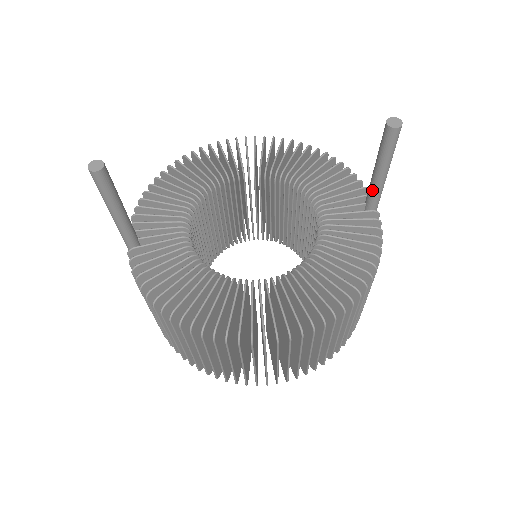
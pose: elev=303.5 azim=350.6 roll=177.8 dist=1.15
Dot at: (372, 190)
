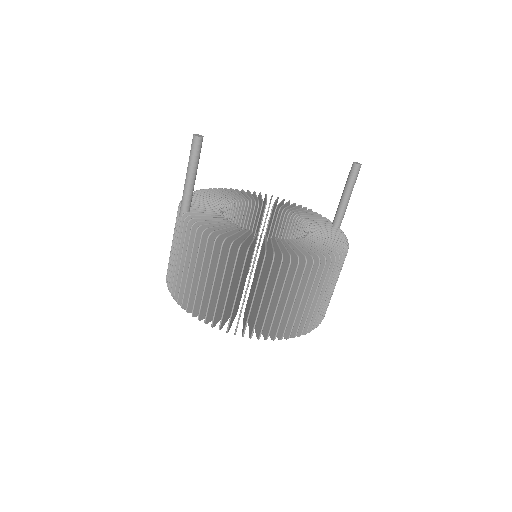
Dot at: (339, 212)
